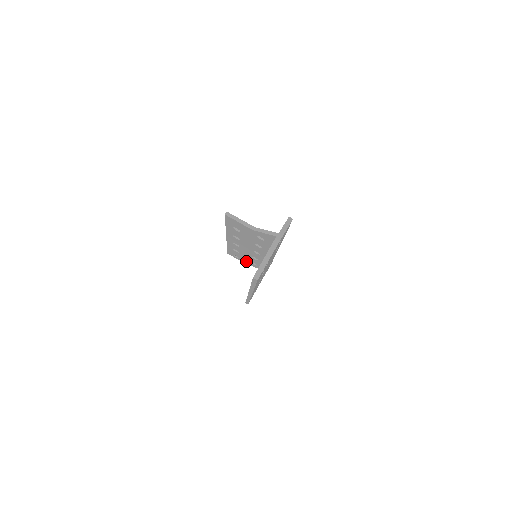
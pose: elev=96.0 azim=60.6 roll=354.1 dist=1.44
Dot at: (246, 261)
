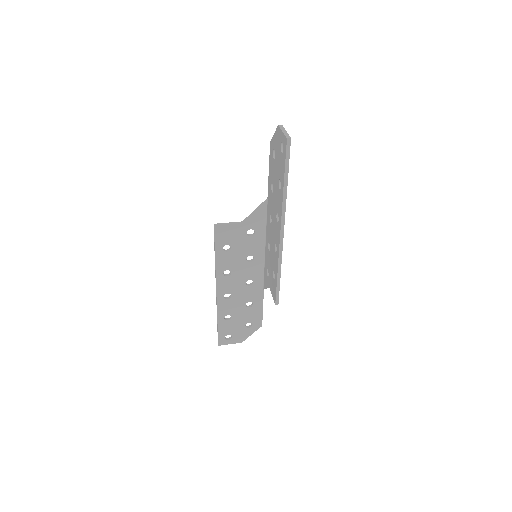
Dot at: (240, 333)
